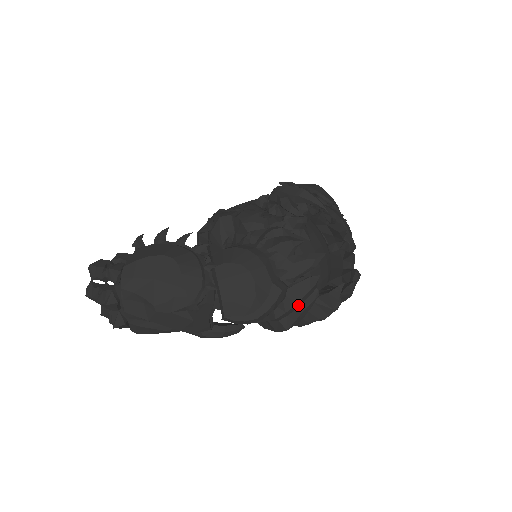
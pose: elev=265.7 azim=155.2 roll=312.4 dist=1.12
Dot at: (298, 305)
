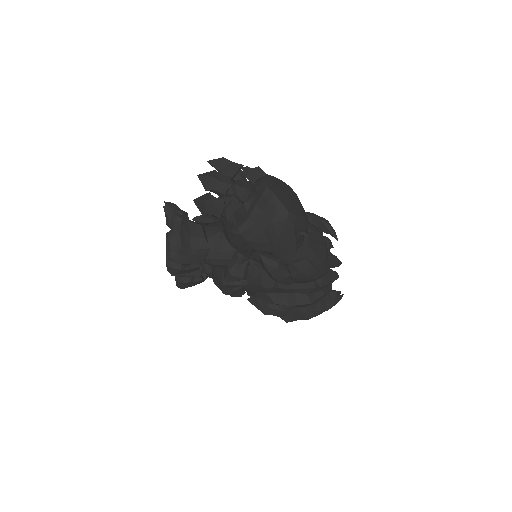
Dot at: (324, 287)
